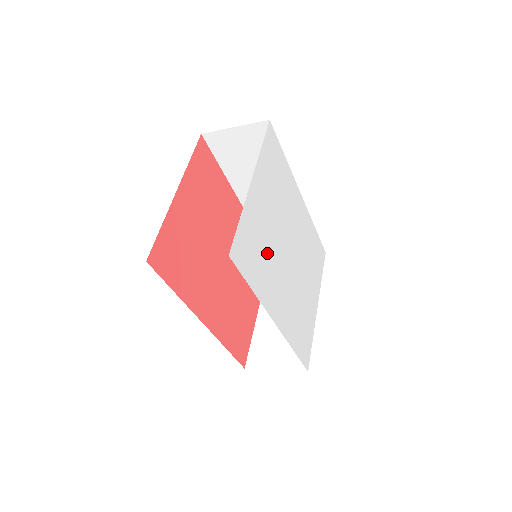
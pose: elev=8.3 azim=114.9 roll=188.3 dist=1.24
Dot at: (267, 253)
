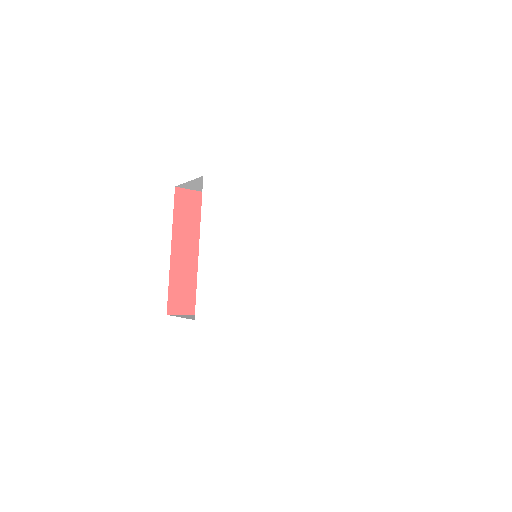
Dot at: (240, 281)
